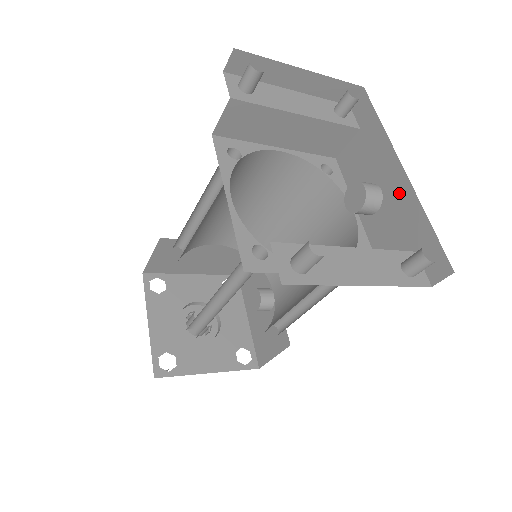
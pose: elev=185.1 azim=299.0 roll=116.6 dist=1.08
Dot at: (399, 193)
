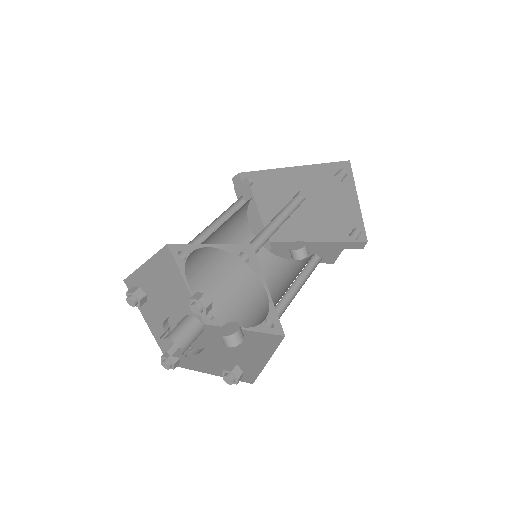
Dot at: (316, 246)
